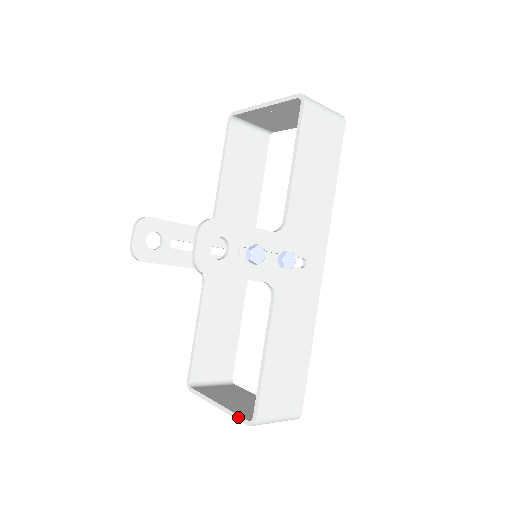
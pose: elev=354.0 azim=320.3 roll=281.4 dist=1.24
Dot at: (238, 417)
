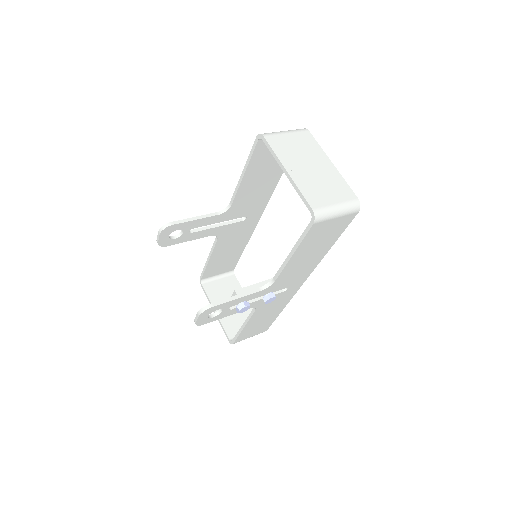
Dot at: (224, 332)
